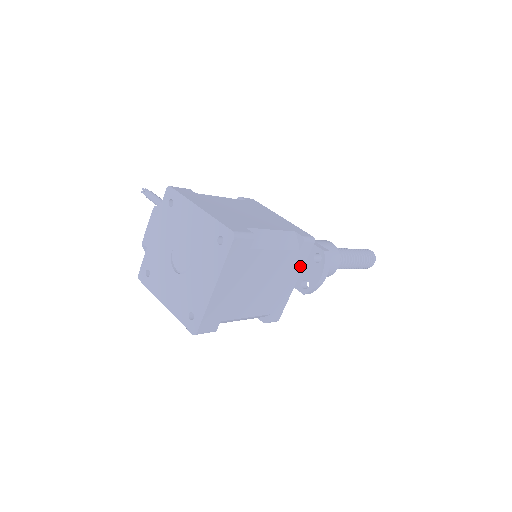
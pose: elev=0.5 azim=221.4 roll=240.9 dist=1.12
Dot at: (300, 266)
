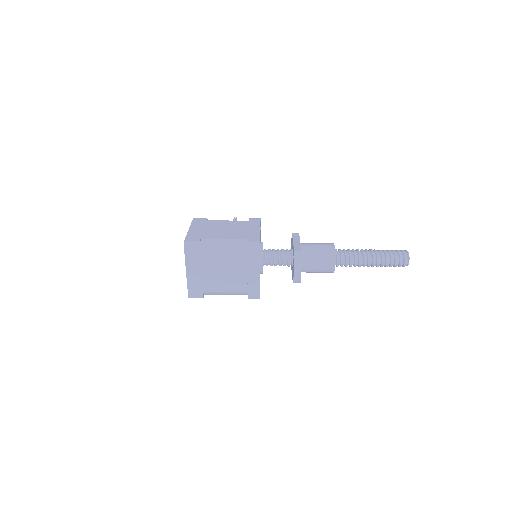
Dot at: (256, 261)
